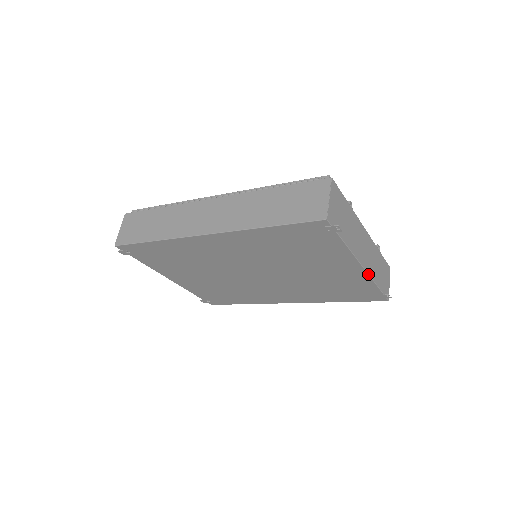
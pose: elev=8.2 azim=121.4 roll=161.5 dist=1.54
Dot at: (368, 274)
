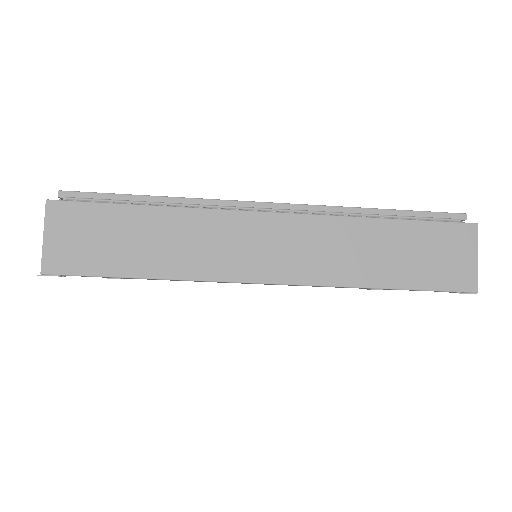
Dot at: occluded
